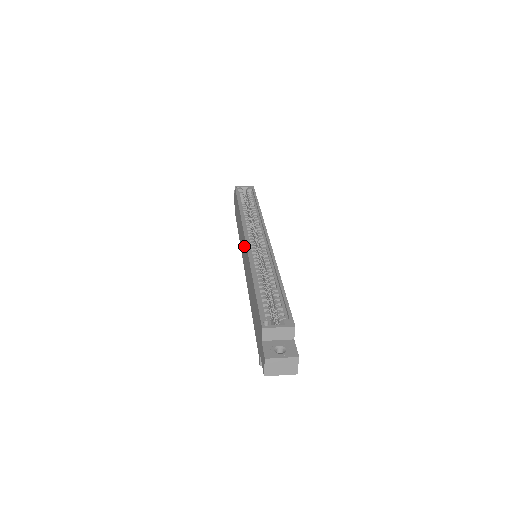
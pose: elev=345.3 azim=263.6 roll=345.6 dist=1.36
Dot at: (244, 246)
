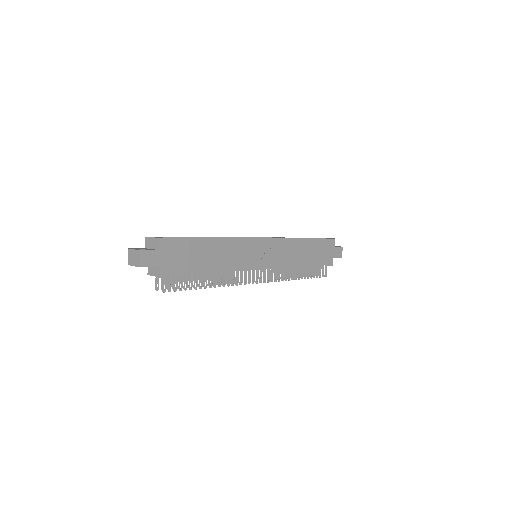
Dot at: occluded
